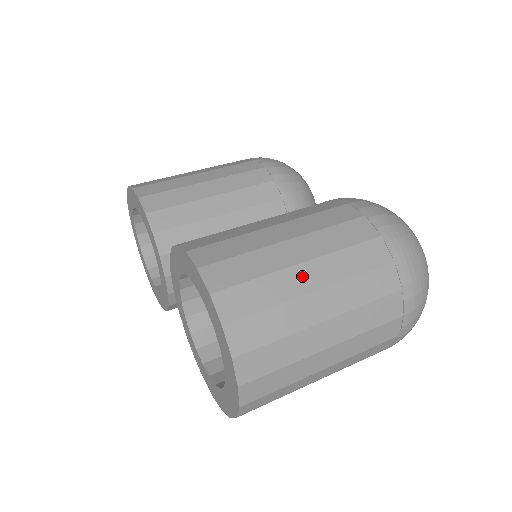
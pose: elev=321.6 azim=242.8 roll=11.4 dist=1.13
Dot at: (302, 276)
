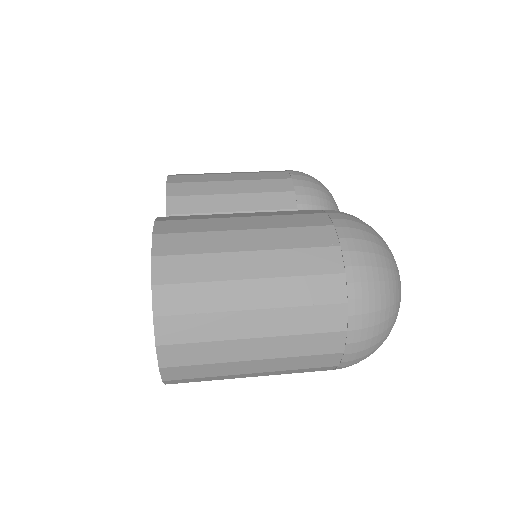
Dot at: (243, 263)
